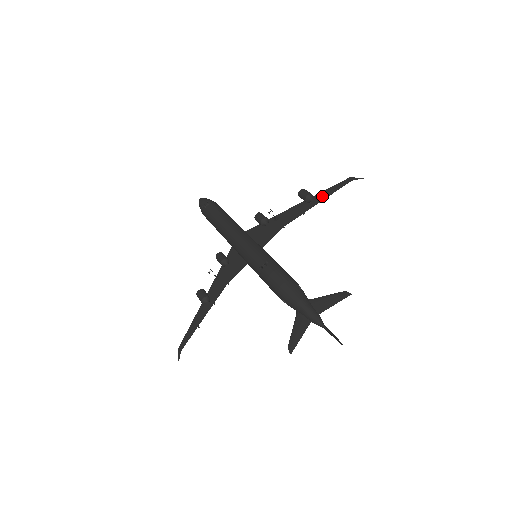
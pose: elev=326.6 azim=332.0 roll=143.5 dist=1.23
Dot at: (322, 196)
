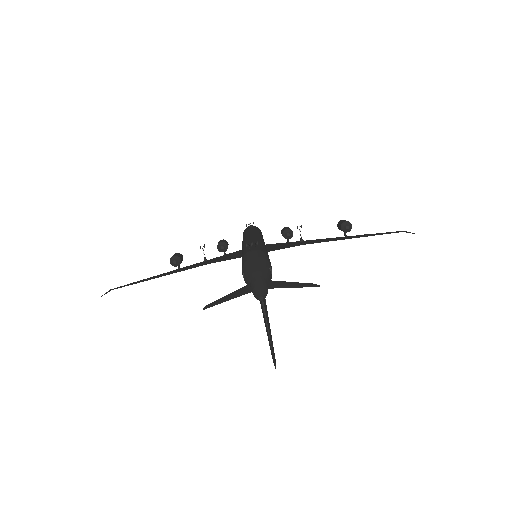
Dot at: (362, 235)
